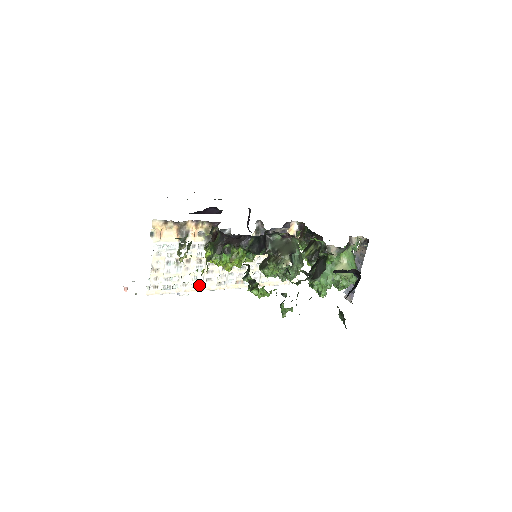
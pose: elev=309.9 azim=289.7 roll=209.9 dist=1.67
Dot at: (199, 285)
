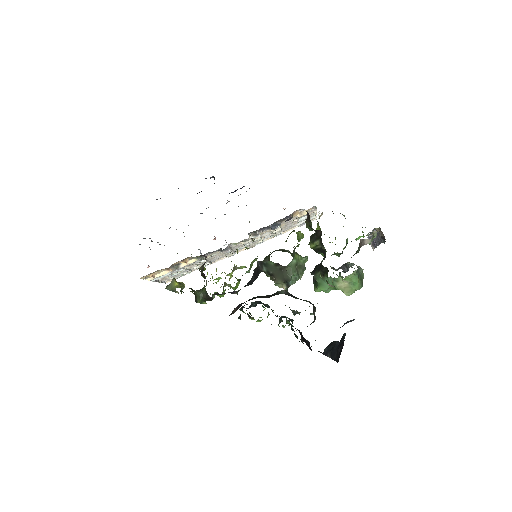
Dot at: occluded
